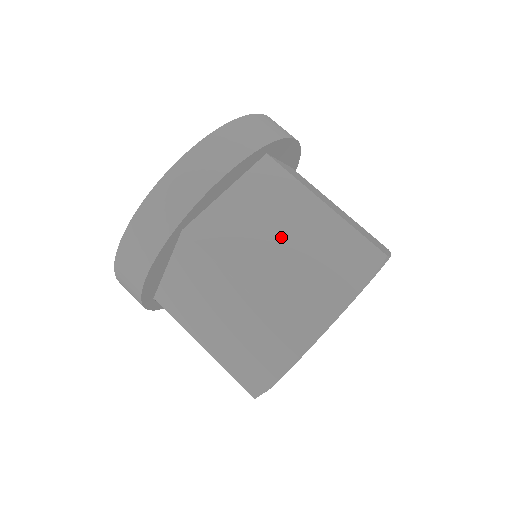
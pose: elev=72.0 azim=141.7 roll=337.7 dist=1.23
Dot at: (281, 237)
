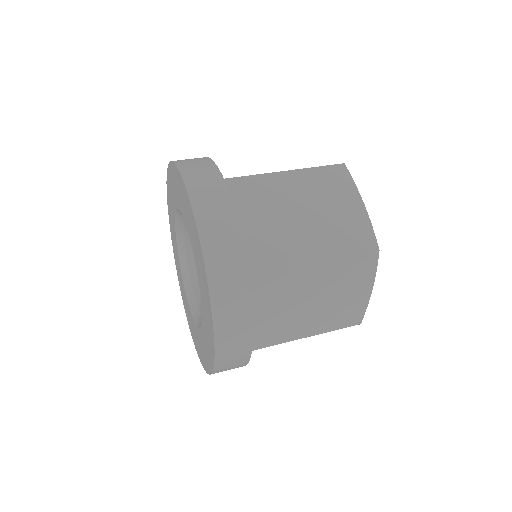
Dot at: (305, 303)
